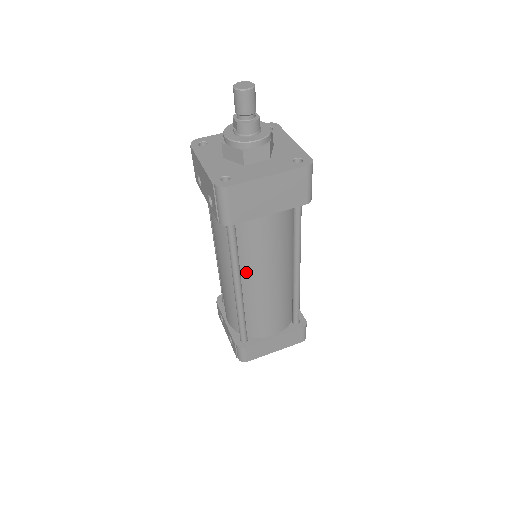
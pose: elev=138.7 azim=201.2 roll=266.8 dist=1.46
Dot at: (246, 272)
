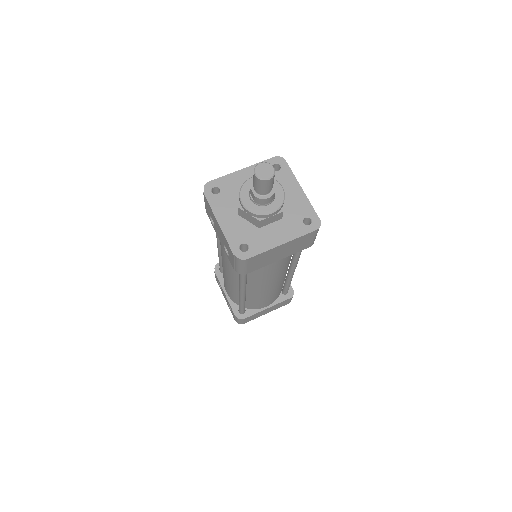
Dot at: (251, 284)
